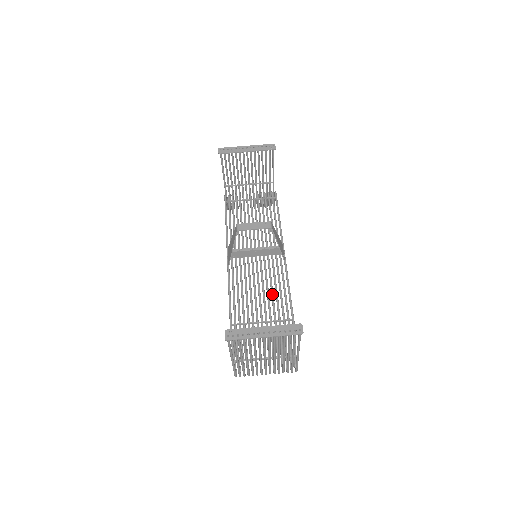
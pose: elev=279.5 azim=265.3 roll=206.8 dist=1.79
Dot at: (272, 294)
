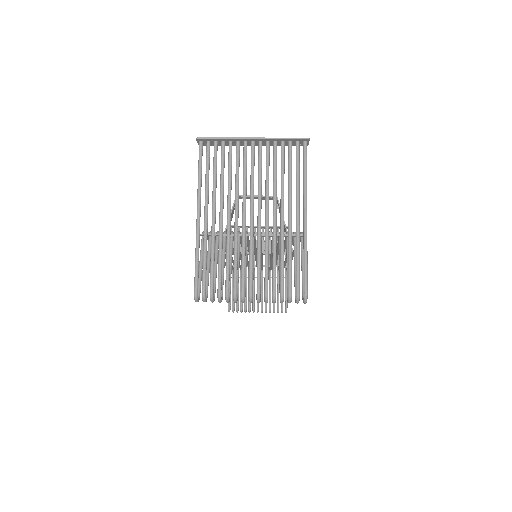
Dot at: occluded
